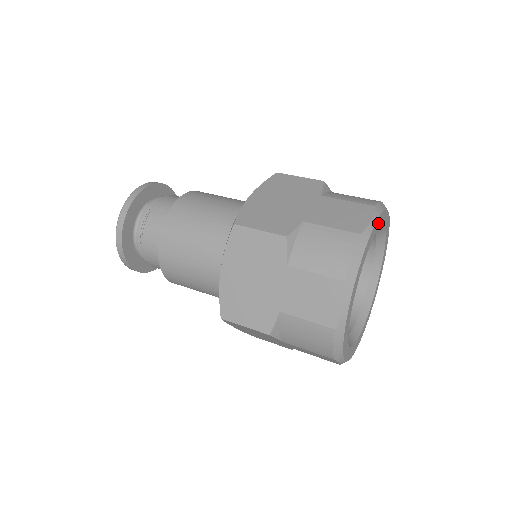
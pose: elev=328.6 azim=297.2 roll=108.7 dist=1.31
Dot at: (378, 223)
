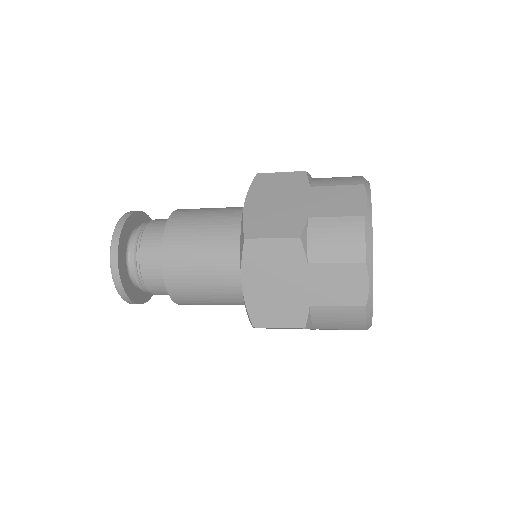
Dot at: occluded
